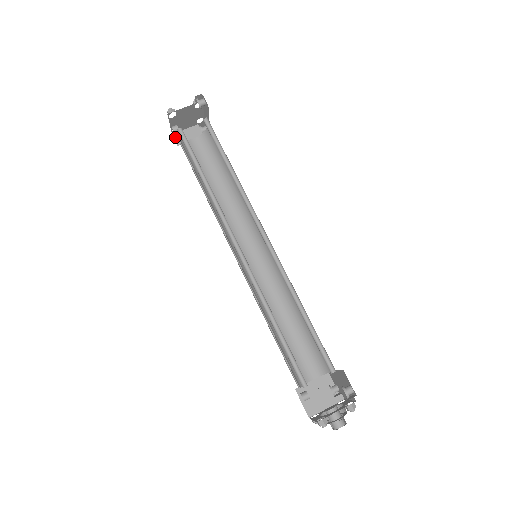
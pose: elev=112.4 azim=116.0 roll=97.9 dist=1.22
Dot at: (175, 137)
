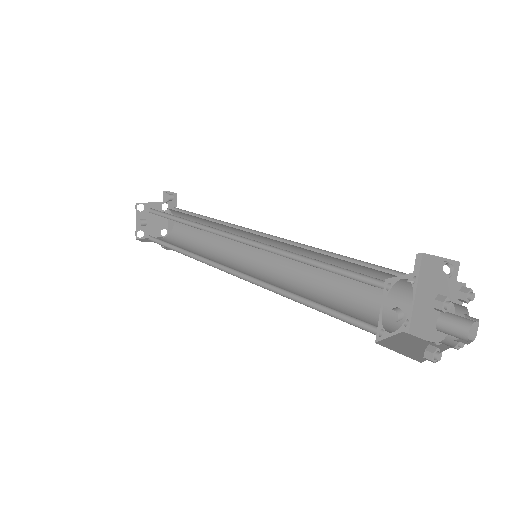
Dot at: (139, 240)
